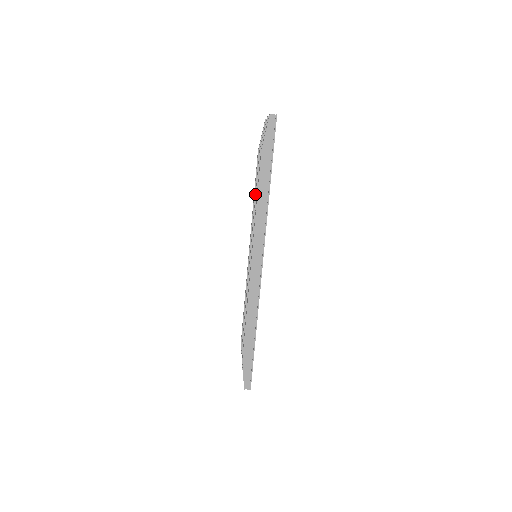
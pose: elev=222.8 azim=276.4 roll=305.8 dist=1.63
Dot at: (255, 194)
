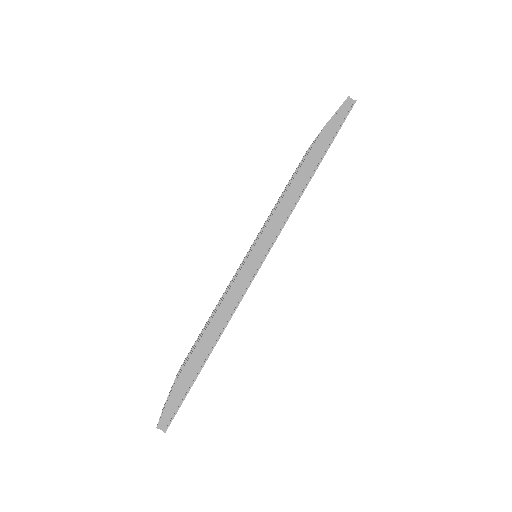
Dot at: (288, 184)
